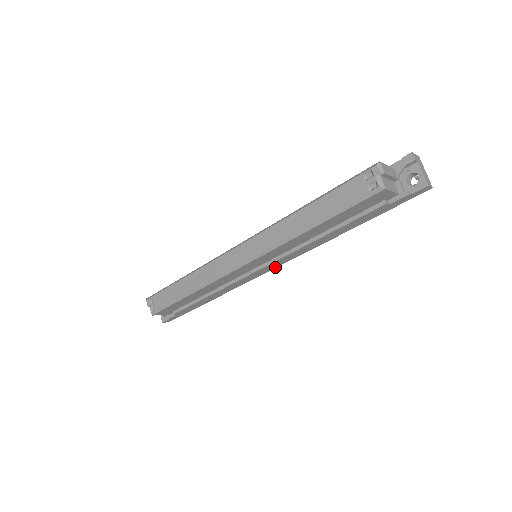
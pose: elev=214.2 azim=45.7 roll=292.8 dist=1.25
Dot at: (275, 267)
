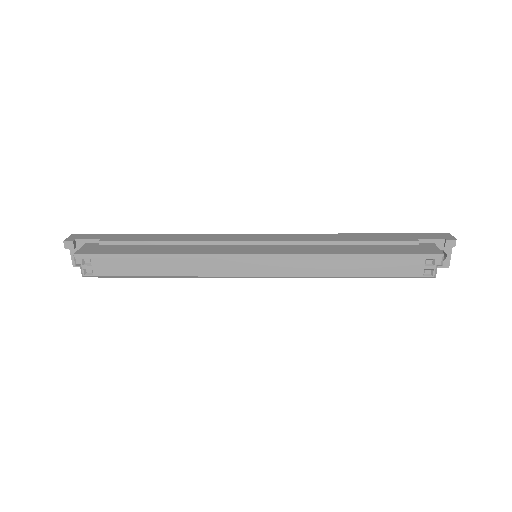
Dot at: occluded
